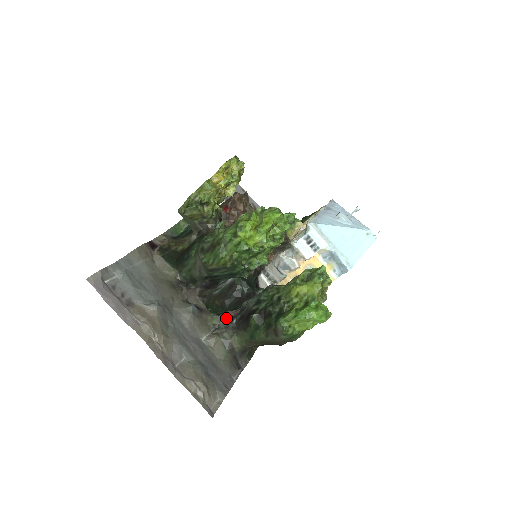
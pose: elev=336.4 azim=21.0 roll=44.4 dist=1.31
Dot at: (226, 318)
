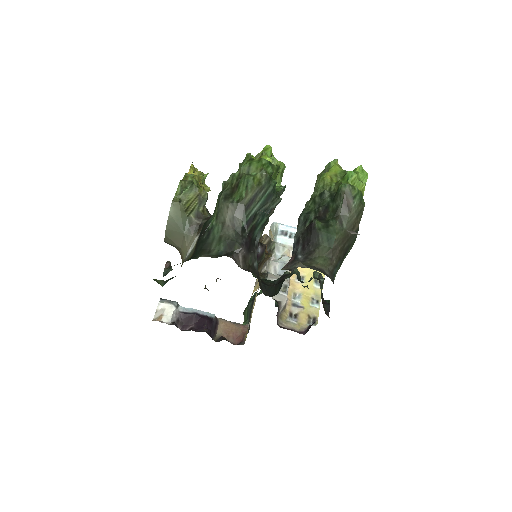
Dot at: (289, 264)
